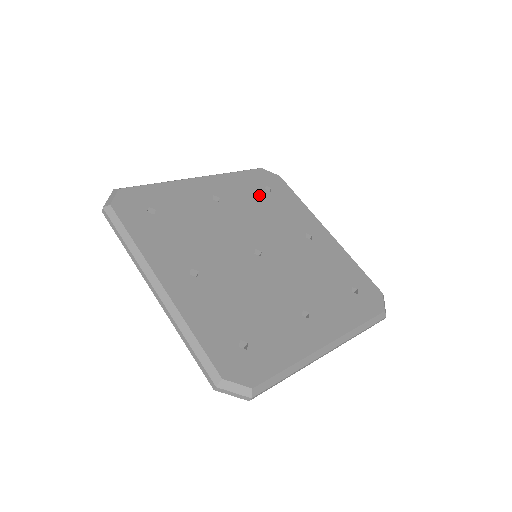
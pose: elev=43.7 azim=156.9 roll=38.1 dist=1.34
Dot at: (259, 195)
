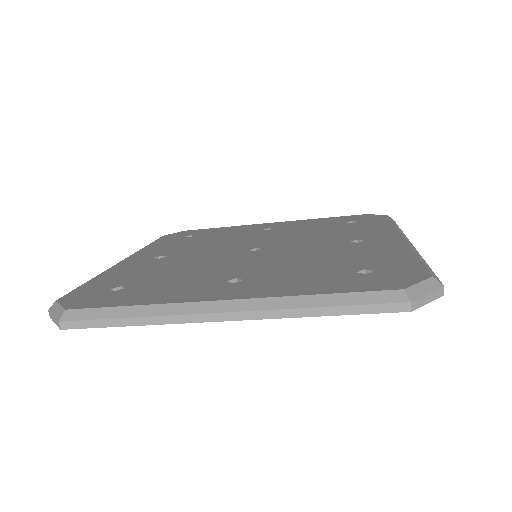
Dot at: (190, 240)
